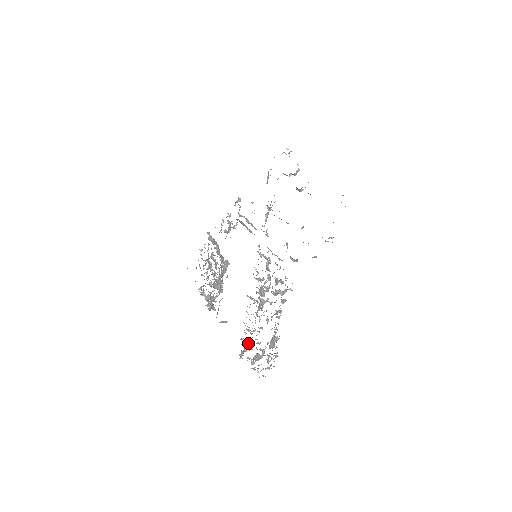
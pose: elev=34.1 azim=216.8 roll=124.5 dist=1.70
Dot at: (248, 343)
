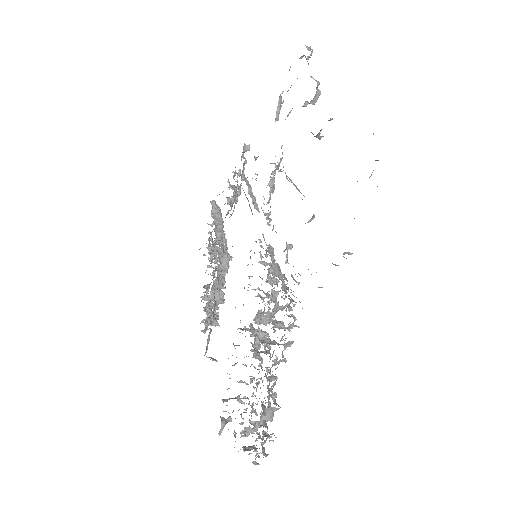
Dot at: (240, 401)
